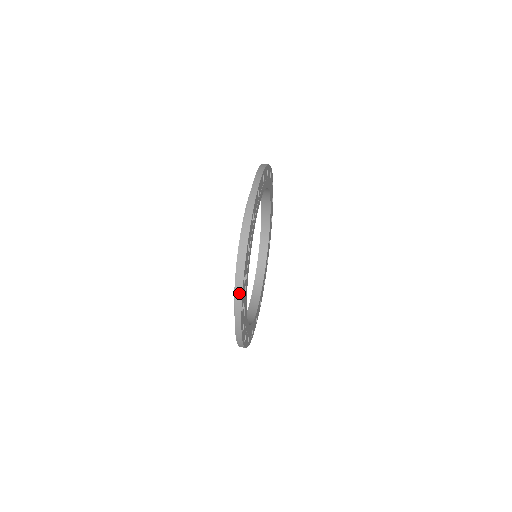
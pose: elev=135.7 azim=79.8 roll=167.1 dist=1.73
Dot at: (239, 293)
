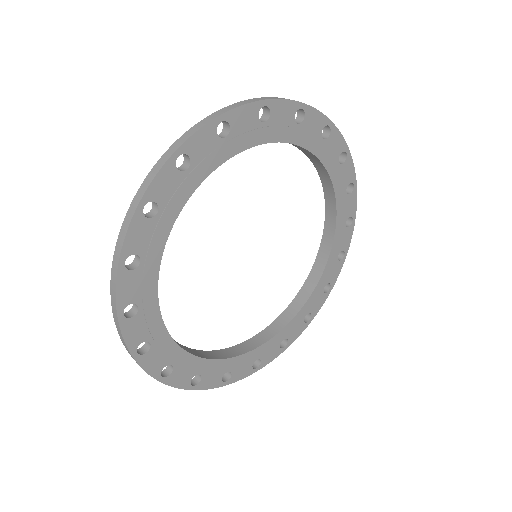
Dot at: (157, 168)
